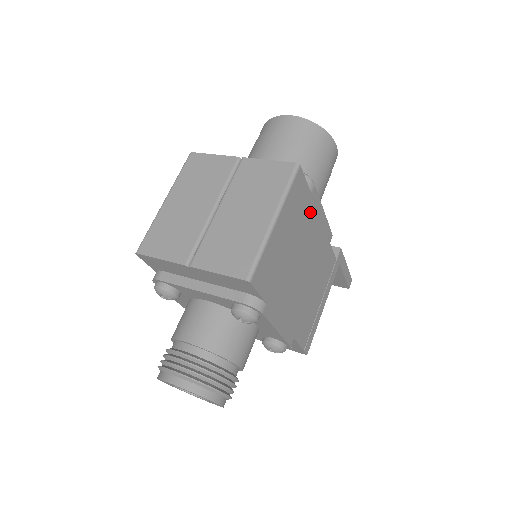
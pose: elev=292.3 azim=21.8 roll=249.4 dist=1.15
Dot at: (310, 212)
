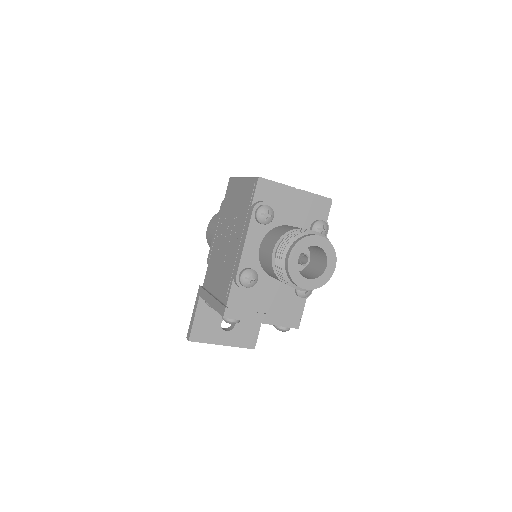
Dot at: occluded
